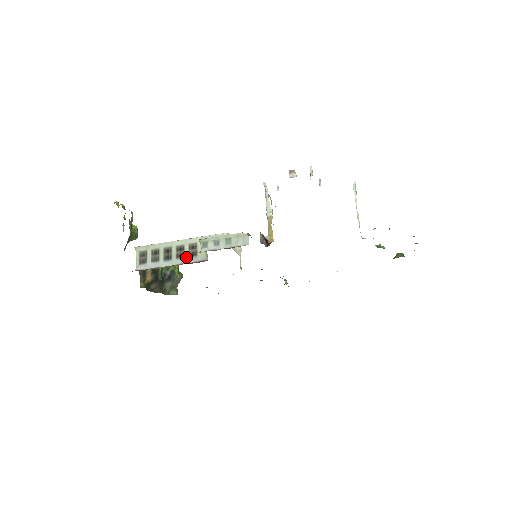
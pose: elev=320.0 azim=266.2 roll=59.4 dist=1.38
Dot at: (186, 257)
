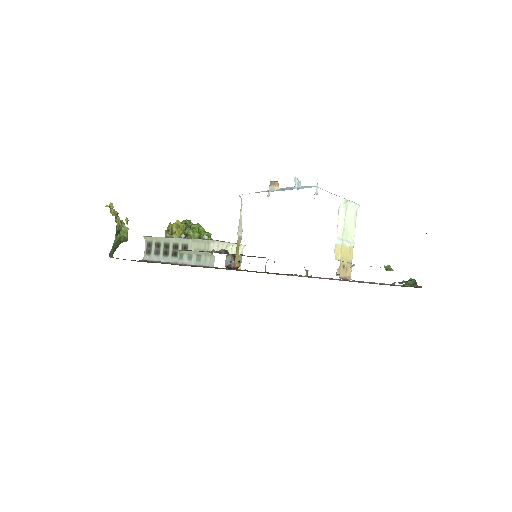
Dot at: occluded
